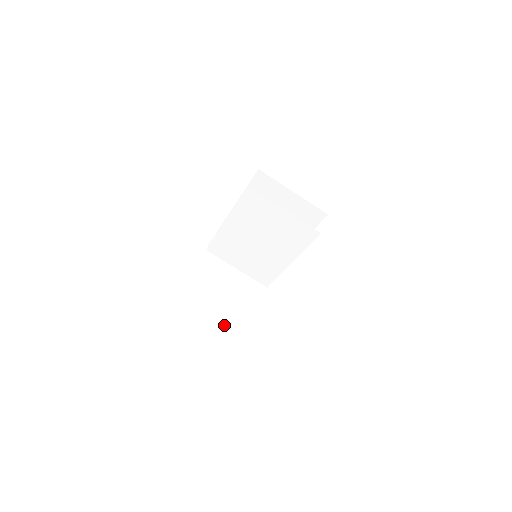
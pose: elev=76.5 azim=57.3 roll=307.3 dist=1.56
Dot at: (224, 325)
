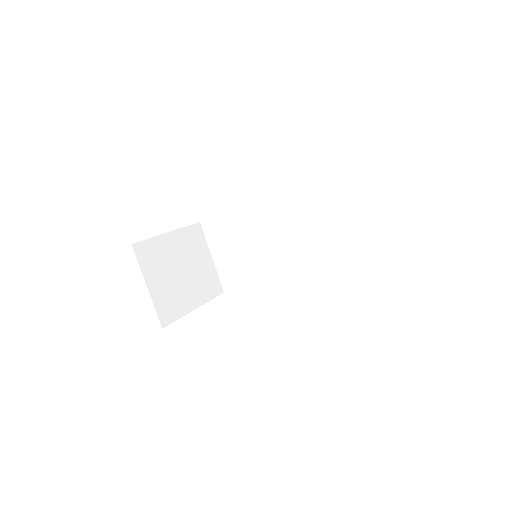
Dot at: (168, 300)
